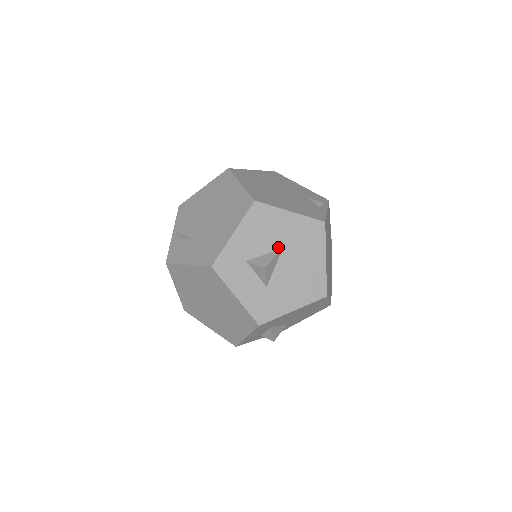
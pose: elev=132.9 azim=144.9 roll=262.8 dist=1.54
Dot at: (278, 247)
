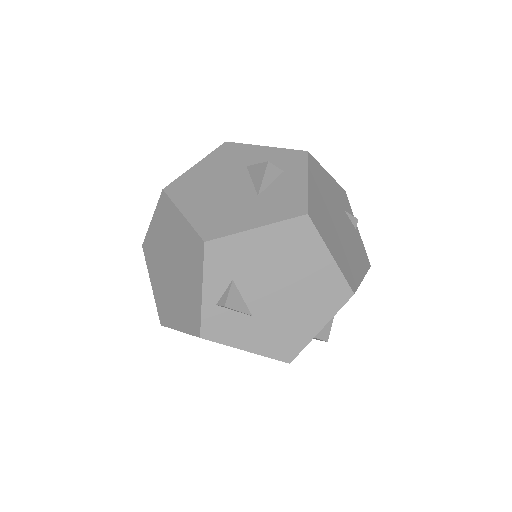
Dot at: occluded
